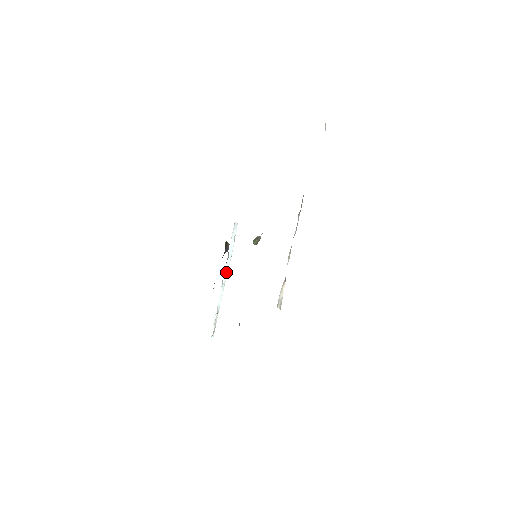
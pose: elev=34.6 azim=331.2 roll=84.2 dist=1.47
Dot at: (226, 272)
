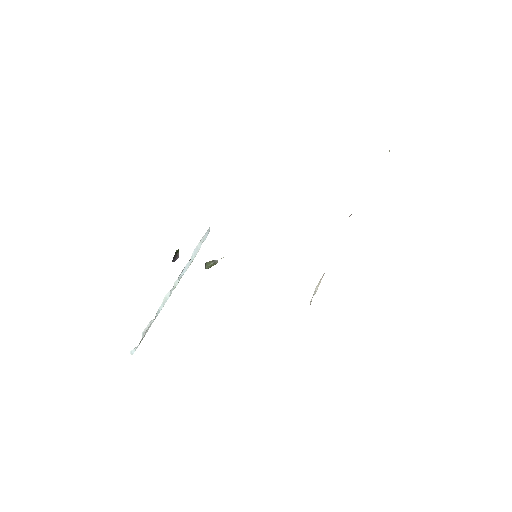
Dot at: (180, 276)
